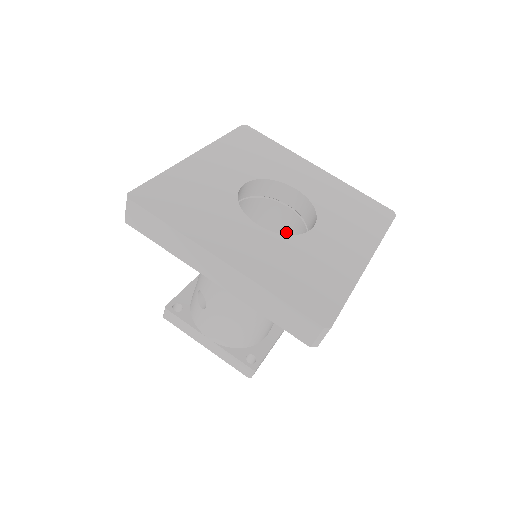
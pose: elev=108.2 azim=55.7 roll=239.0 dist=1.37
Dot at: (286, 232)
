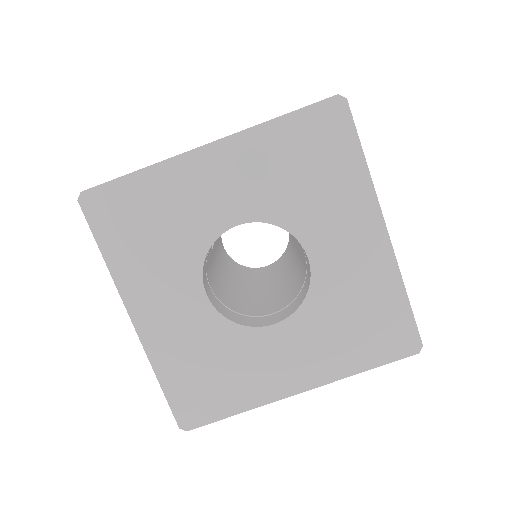
Dot at: (302, 257)
